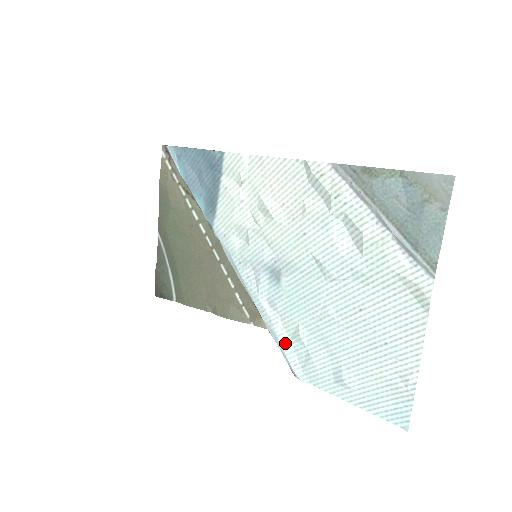
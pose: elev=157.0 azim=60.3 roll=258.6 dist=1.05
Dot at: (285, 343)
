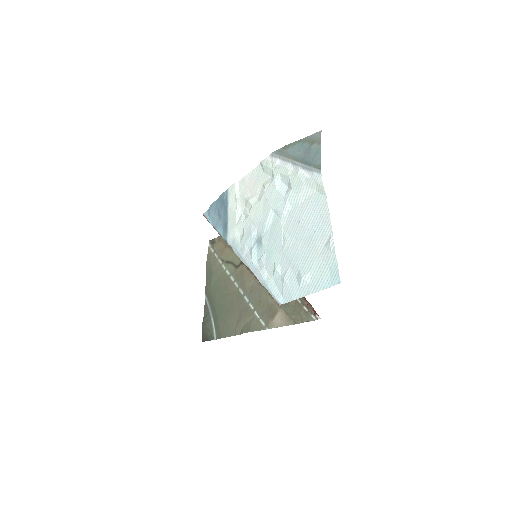
Dot at: (270, 283)
